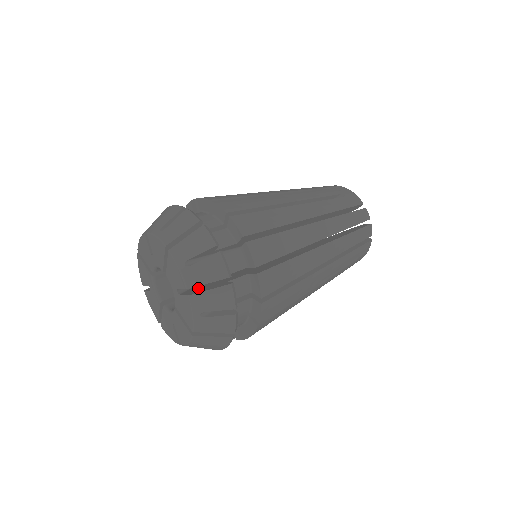
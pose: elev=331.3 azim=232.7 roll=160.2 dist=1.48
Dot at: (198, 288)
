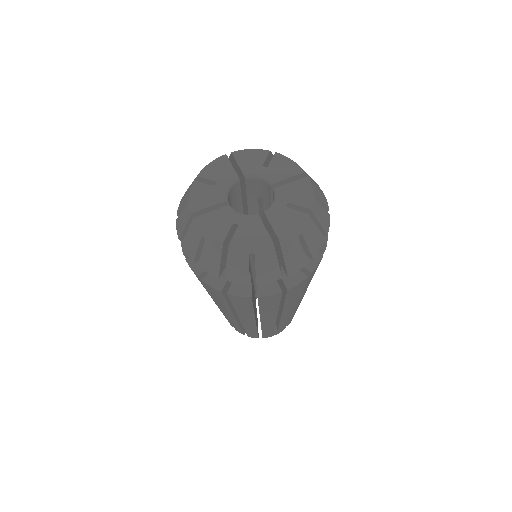
Dot at: occluded
